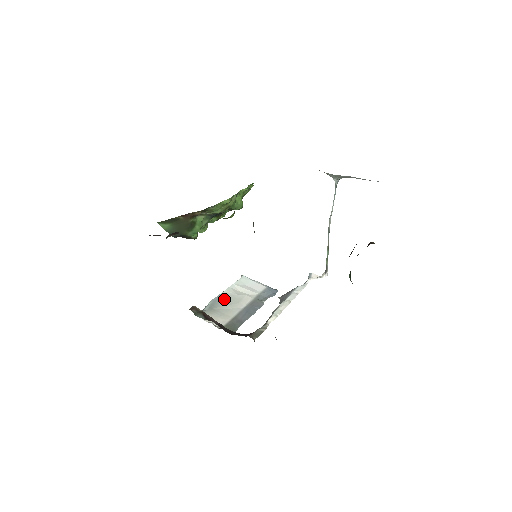
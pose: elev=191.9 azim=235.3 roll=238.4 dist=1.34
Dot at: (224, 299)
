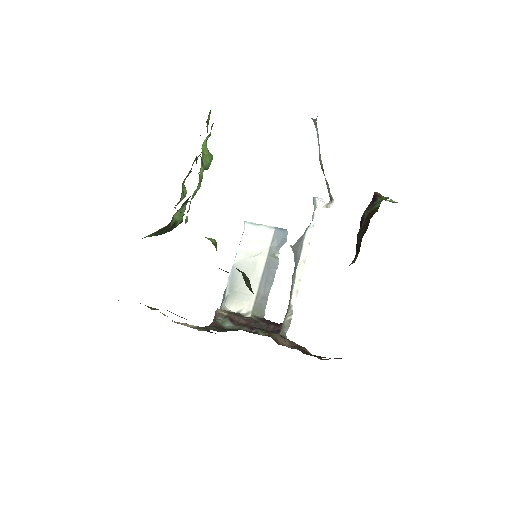
Dot at: occluded
